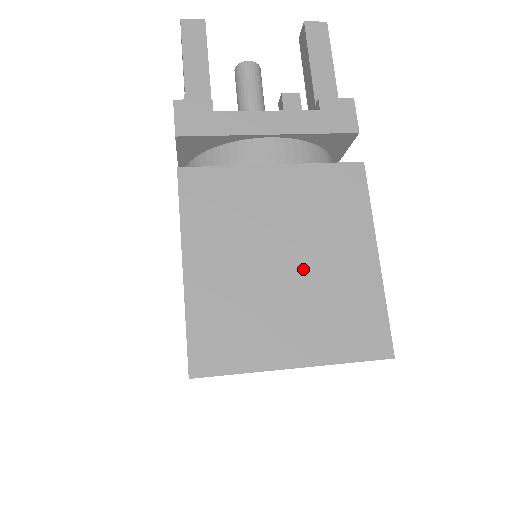
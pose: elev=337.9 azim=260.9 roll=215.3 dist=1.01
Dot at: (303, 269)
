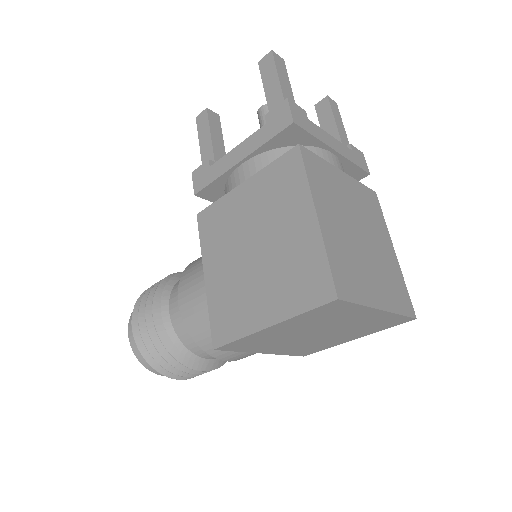
Dot at: (370, 245)
